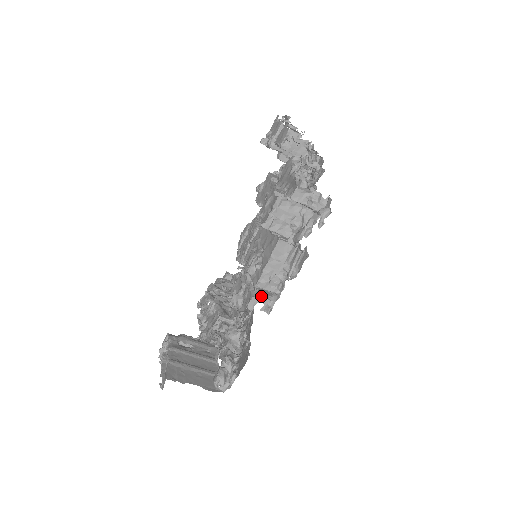
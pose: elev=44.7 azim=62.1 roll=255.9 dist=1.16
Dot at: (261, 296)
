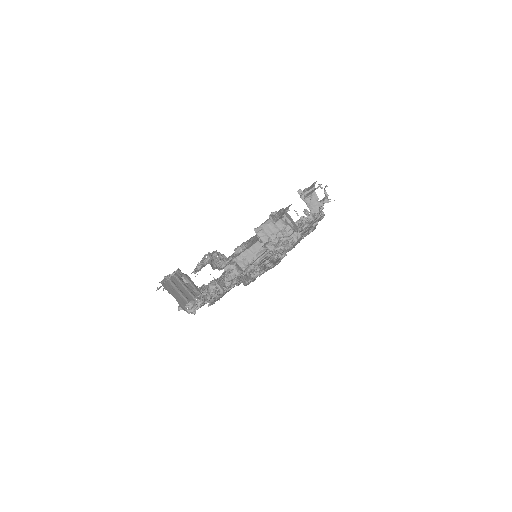
Dot at: (234, 267)
